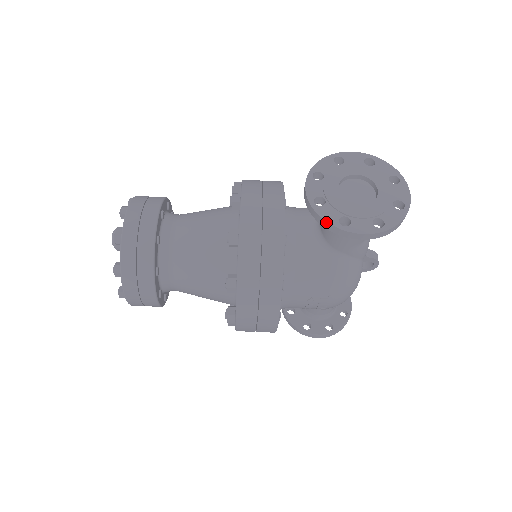
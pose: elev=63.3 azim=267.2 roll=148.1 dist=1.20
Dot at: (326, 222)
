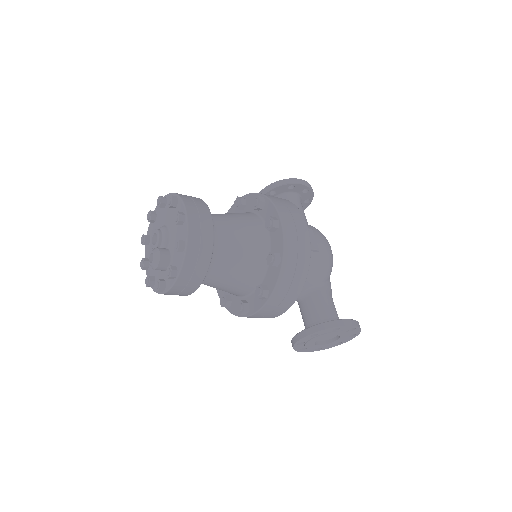
Dot at: occluded
